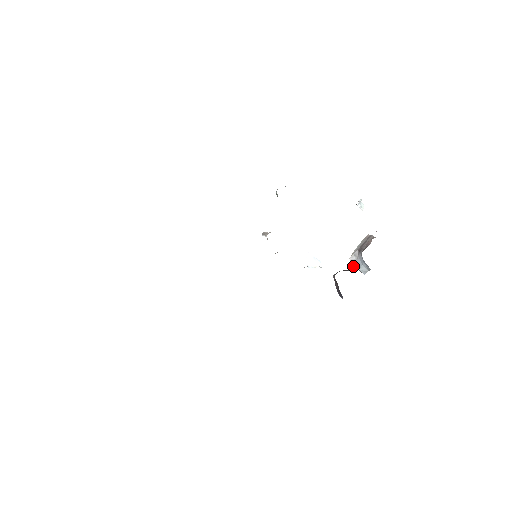
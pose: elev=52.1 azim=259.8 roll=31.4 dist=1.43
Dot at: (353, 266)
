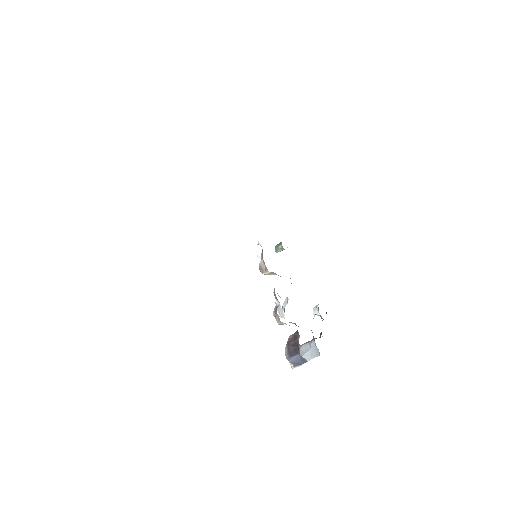
Dot at: occluded
